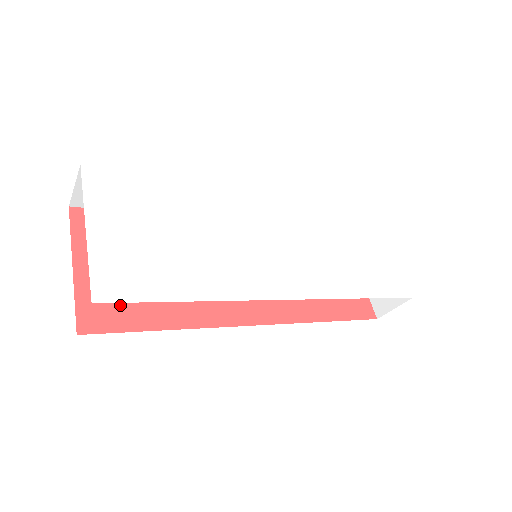
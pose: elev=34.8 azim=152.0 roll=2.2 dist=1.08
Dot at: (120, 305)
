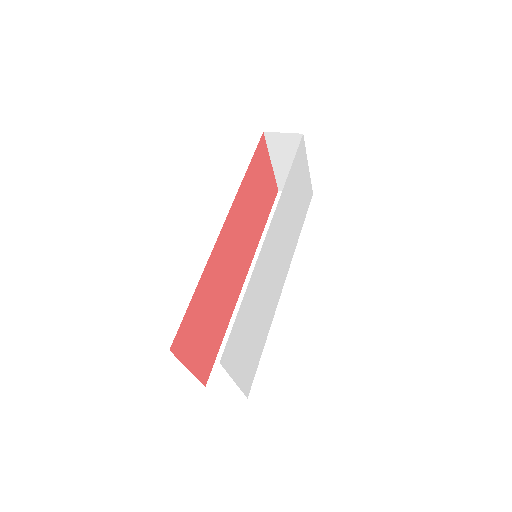
Dot at: (210, 354)
